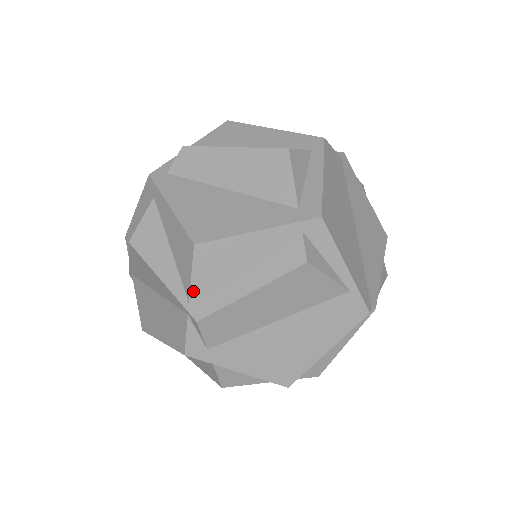
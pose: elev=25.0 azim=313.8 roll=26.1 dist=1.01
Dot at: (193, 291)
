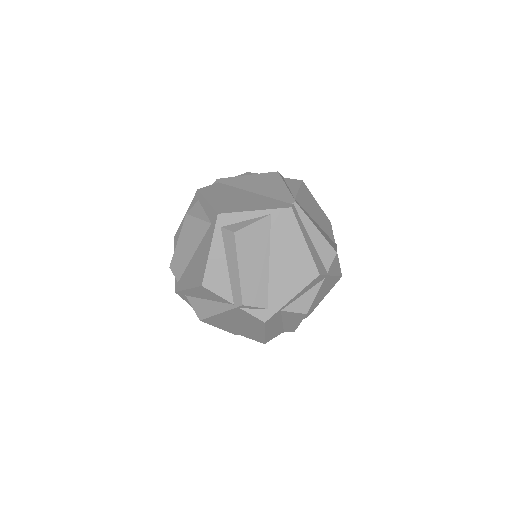
Dot at: (228, 299)
